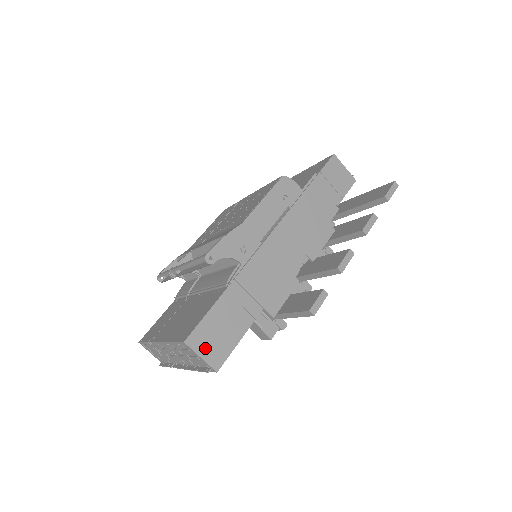
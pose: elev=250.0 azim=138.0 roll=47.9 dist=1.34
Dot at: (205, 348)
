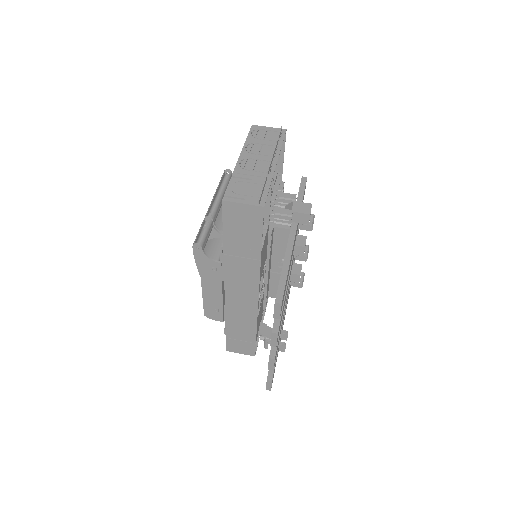
Dot at: occluded
